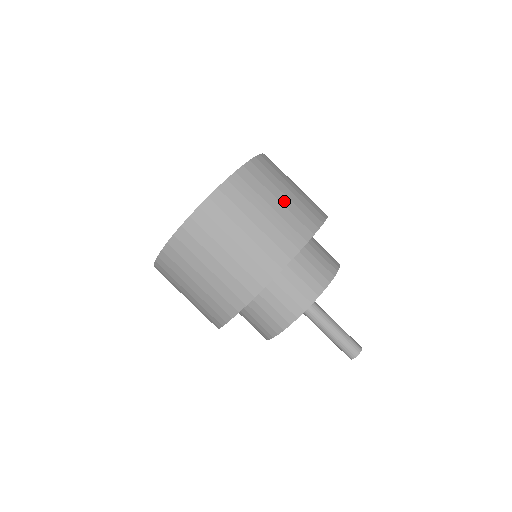
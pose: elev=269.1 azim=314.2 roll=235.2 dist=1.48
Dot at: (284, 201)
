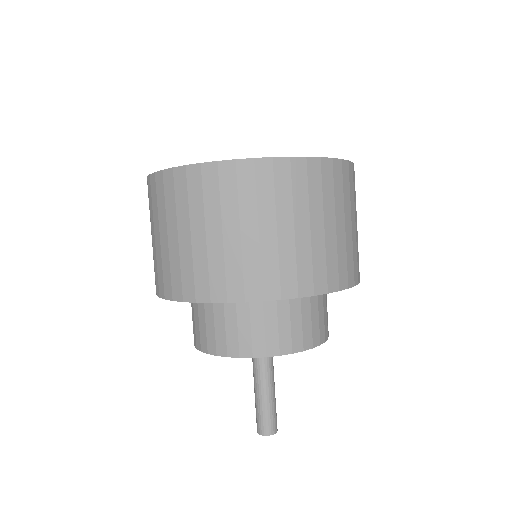
Dot at: (316, 233)
